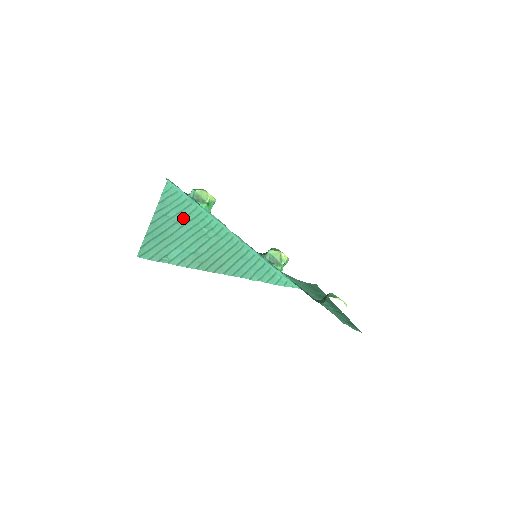
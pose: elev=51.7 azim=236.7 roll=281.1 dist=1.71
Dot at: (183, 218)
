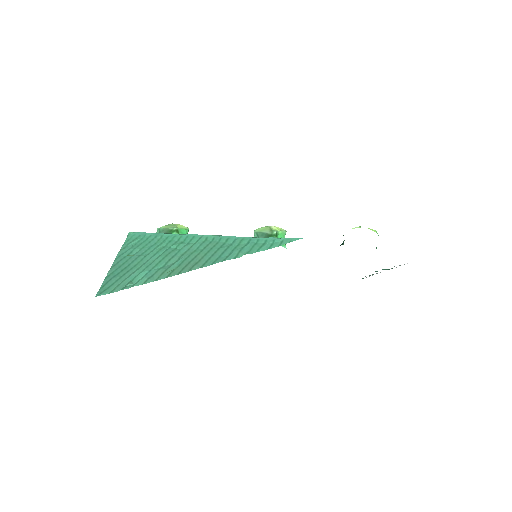
Dot at: (148, 249)
